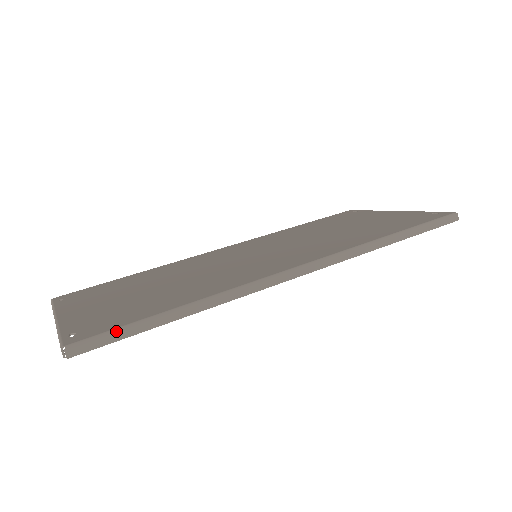
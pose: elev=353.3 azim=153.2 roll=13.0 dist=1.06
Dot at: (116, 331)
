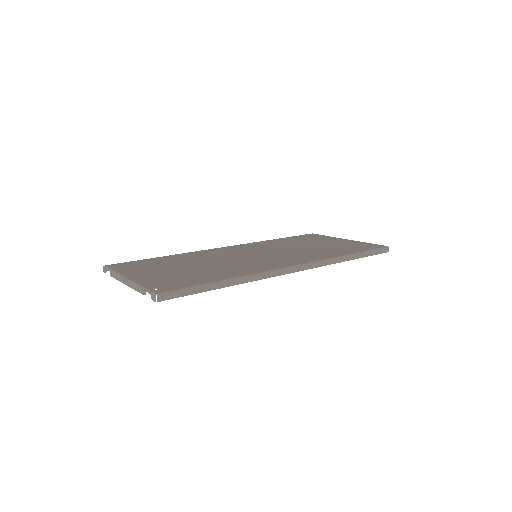
Dot at: (187, 289)
